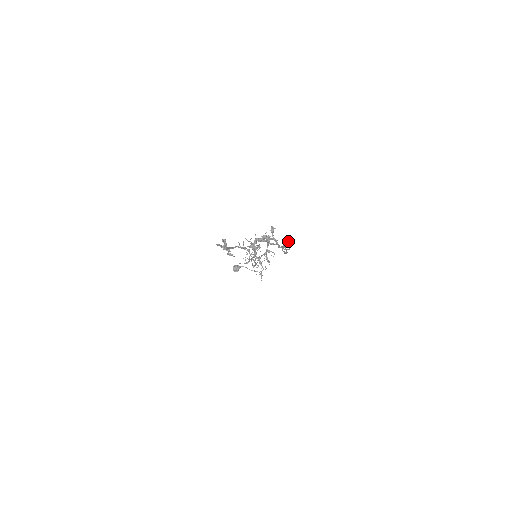
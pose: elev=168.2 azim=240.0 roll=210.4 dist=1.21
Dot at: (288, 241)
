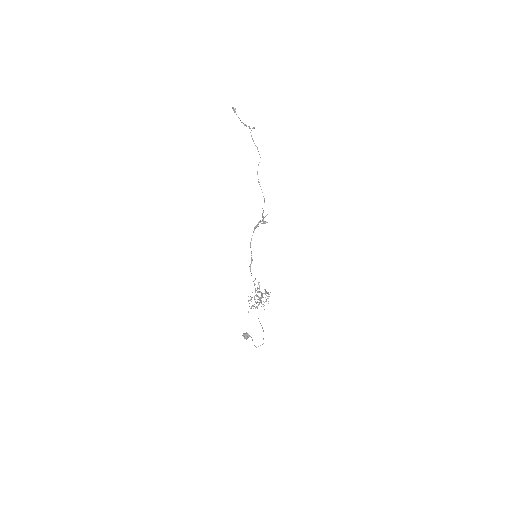
Dot at: (259, 154)
